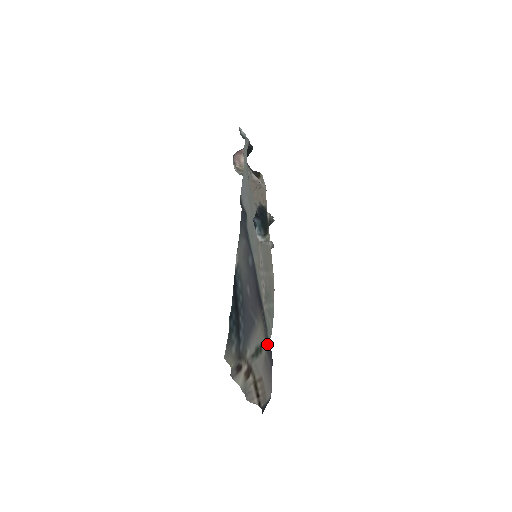
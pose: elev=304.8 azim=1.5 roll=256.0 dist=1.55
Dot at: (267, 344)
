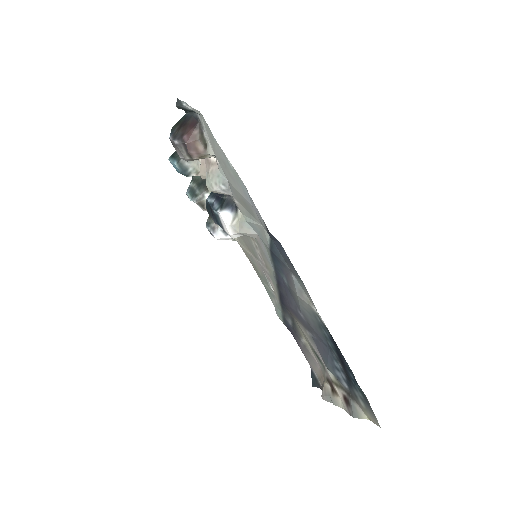
Dot at: (295, 330)
